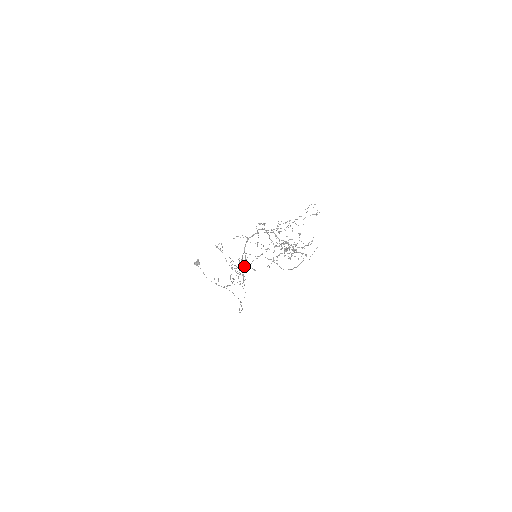
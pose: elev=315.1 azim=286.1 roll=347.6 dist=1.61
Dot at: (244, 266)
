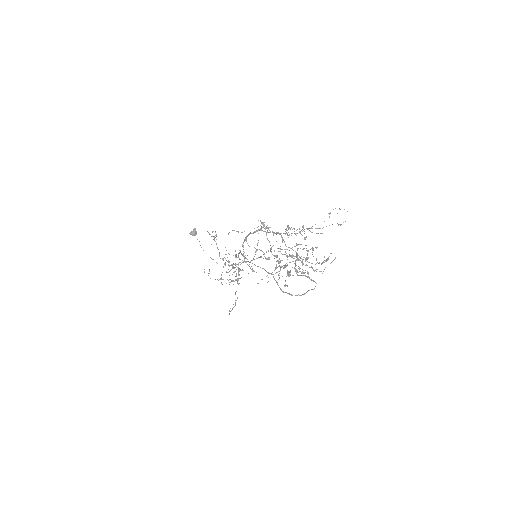
Dot at: (240, 264)
